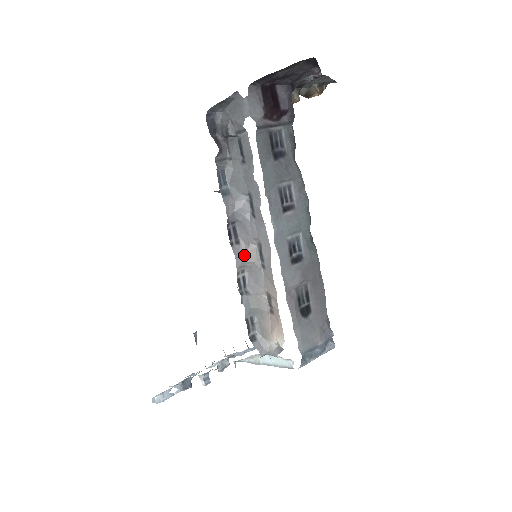
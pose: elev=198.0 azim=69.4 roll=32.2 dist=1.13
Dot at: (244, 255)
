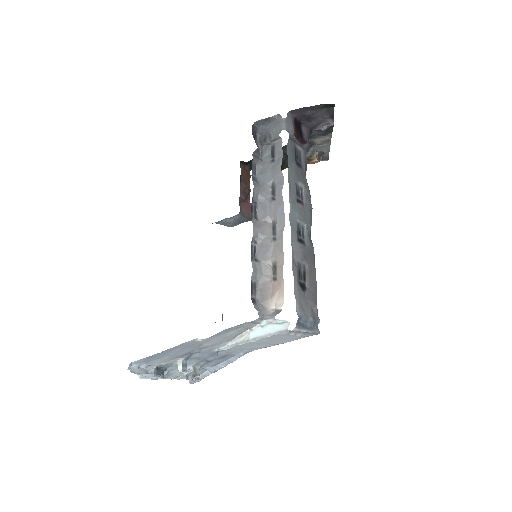
Dot at: (260, 228)
